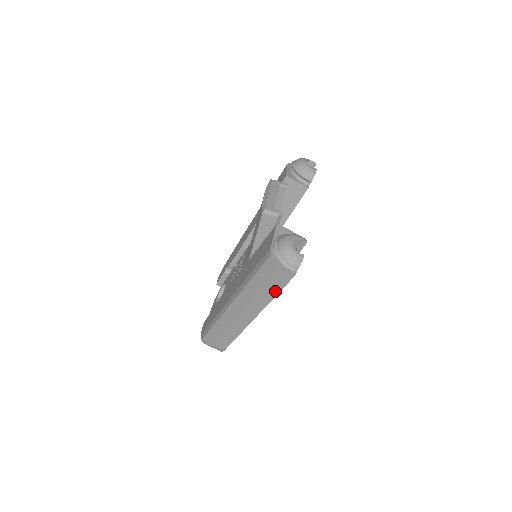
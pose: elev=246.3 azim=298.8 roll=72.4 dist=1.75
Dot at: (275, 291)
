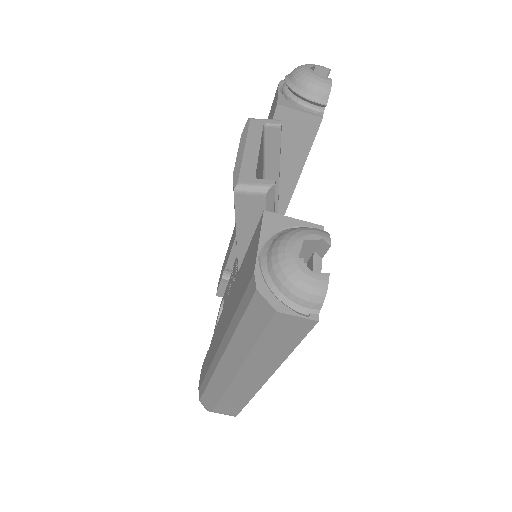
Dot at: (285, 348)
